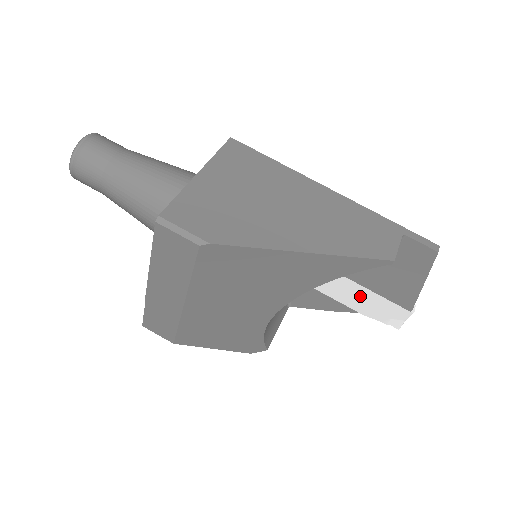
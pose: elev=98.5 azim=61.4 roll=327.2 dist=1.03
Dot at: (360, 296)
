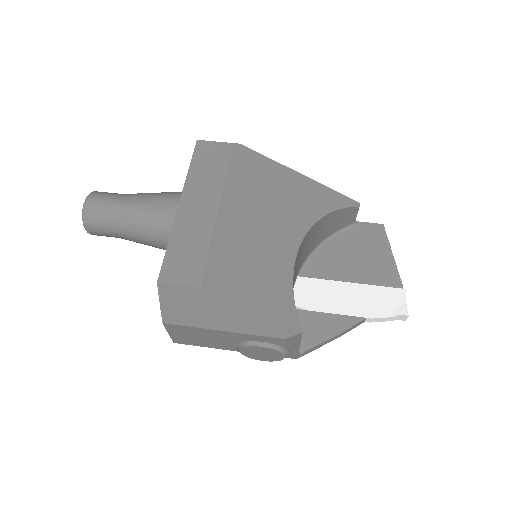
Dot at: (357, 296)
